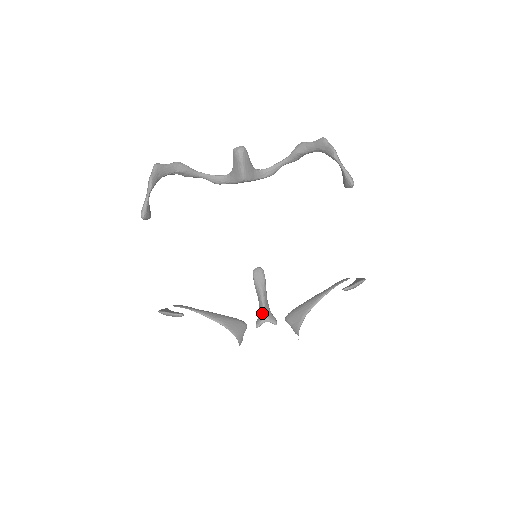
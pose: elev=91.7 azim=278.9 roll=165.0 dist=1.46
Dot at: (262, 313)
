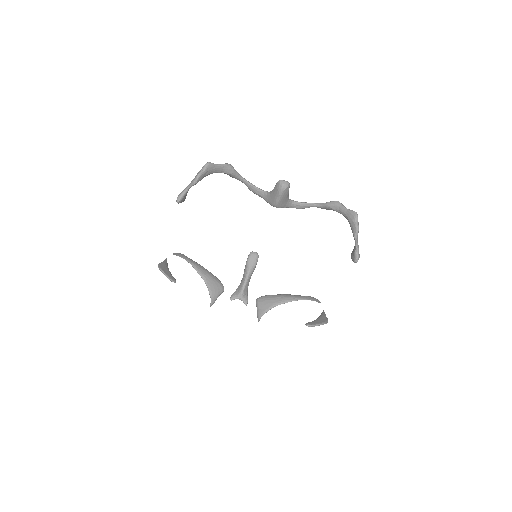
Dot at: (240, 291)
